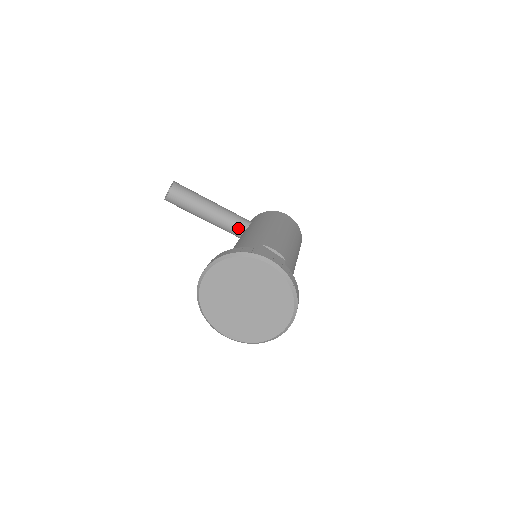
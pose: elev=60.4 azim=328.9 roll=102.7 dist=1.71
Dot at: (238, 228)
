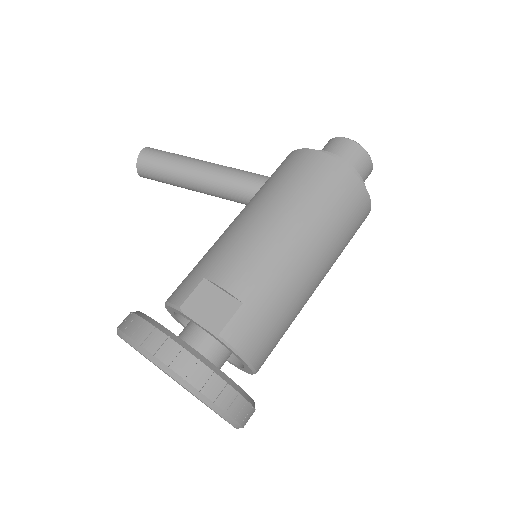
Dot at: (243, 199)
